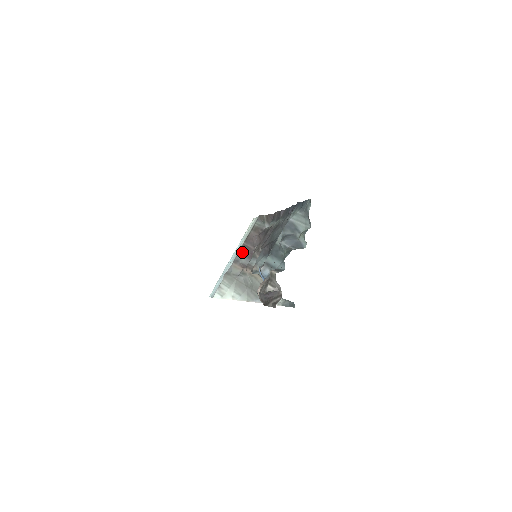
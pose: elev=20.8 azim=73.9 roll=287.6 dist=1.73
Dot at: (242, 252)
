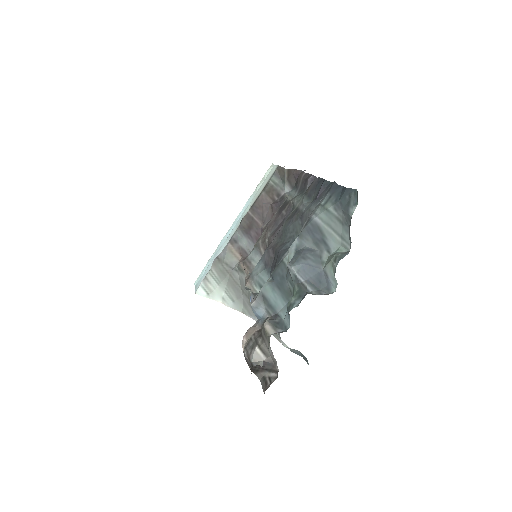
Dot at: (244, 227)
